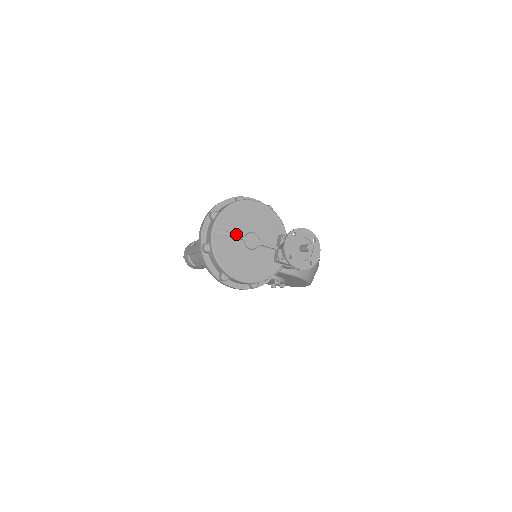
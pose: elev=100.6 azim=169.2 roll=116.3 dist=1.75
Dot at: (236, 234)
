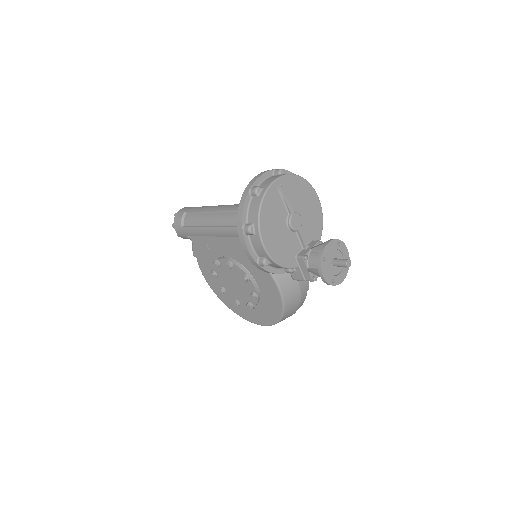
Dot at: (289, 203)
